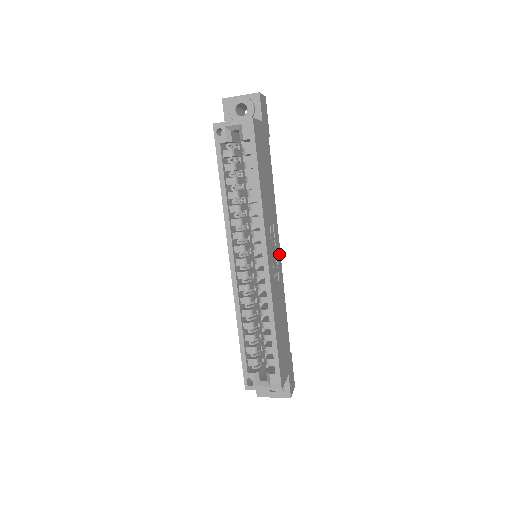
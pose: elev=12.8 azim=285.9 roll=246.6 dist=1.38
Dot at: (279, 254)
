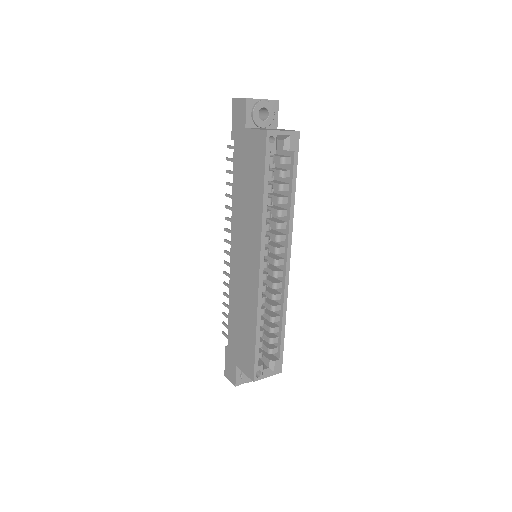
Dot at: occluded
